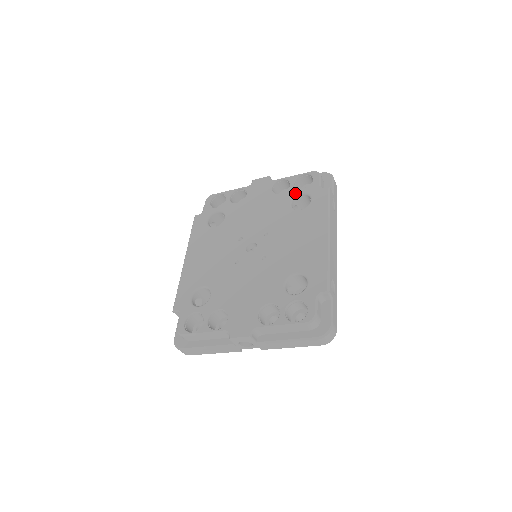
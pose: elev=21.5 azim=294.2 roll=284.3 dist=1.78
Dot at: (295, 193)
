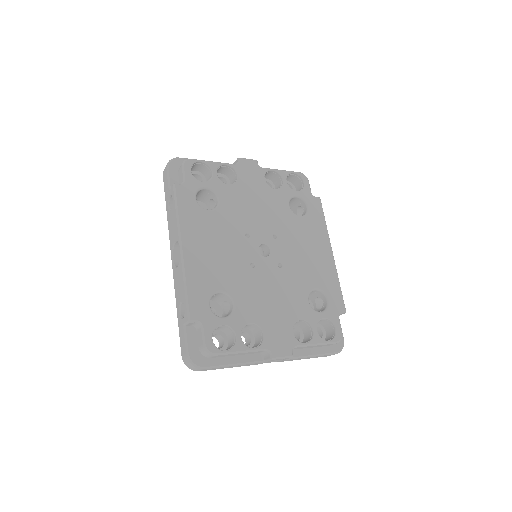
Dot at: (291, 194)
